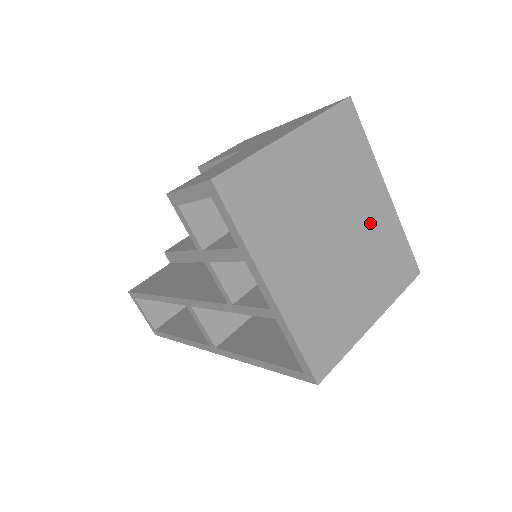
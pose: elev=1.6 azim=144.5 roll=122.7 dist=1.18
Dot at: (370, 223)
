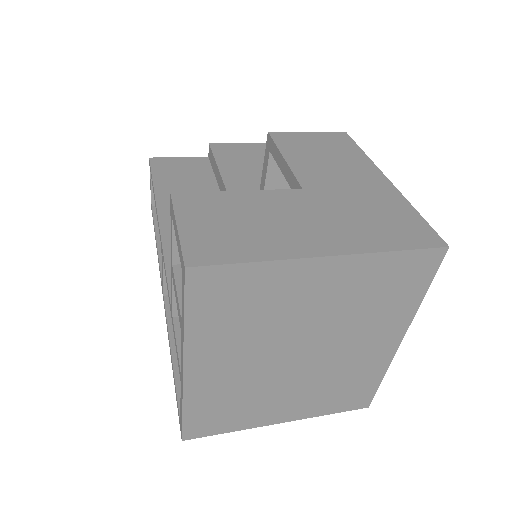
Dot at: (352, 358)
